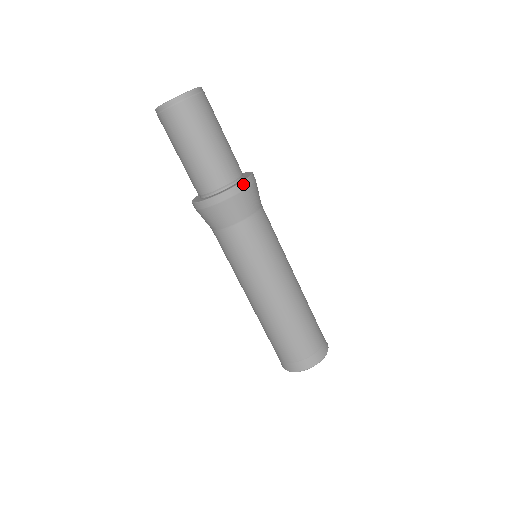
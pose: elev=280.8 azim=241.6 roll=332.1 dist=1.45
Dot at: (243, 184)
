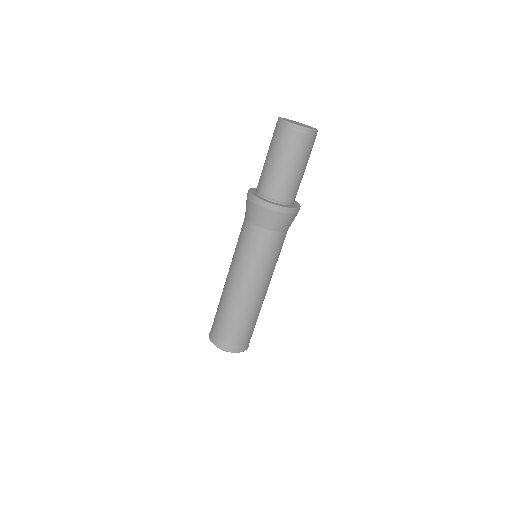
Dot at: (284, 209)
